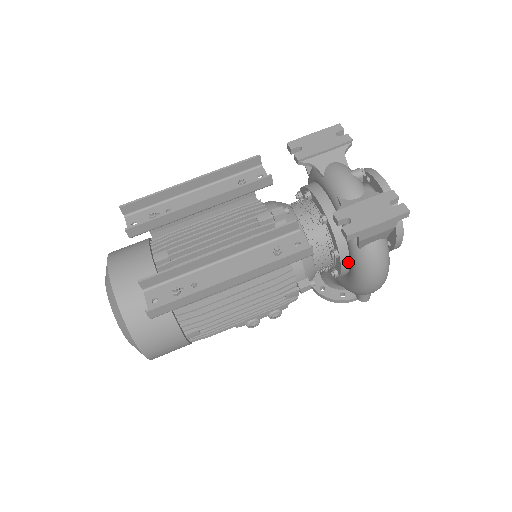
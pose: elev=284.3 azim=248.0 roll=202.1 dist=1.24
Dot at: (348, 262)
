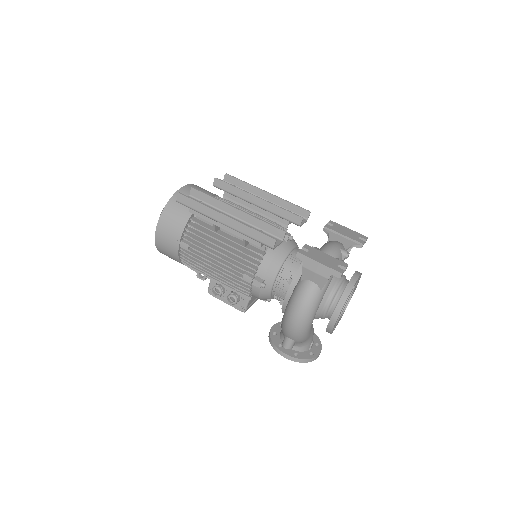
Dot at: occluded
